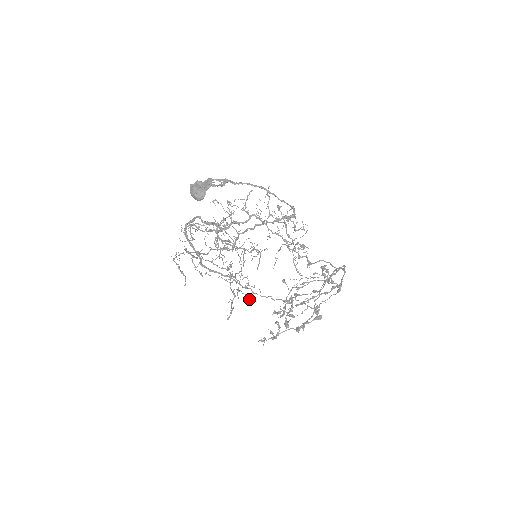
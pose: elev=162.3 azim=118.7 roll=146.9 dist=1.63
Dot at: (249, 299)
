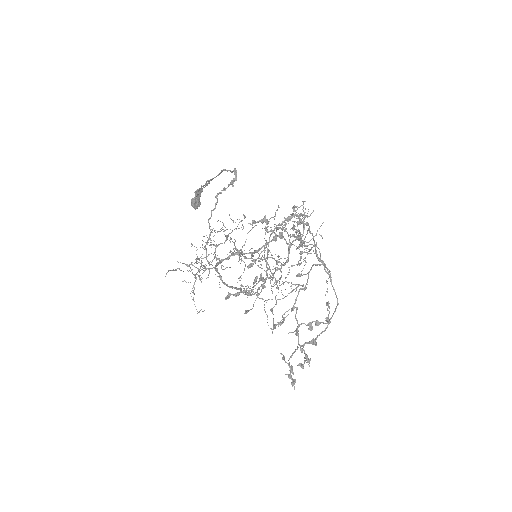
Dot at: (178, 262)
